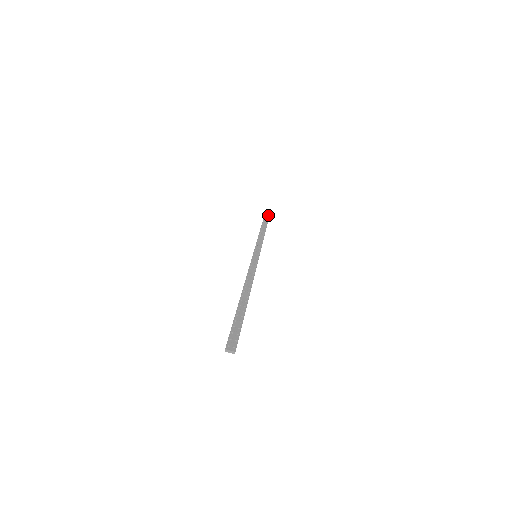
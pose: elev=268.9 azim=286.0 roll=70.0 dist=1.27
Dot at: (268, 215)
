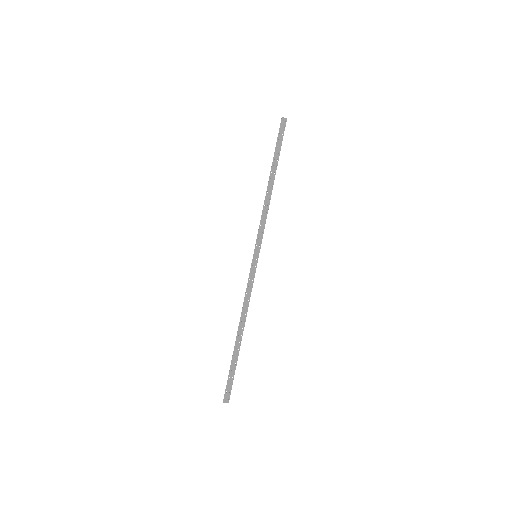
Dot at: (282, 133)
